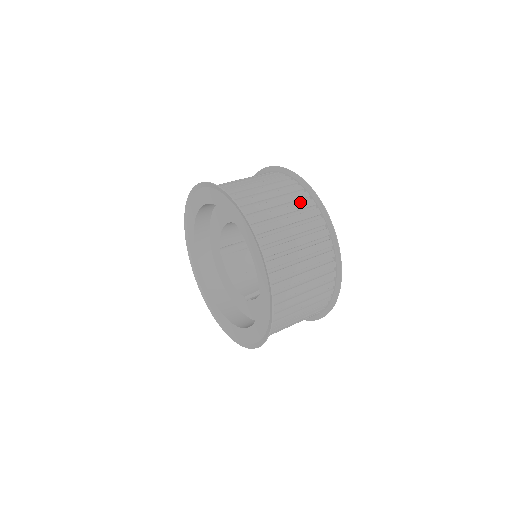
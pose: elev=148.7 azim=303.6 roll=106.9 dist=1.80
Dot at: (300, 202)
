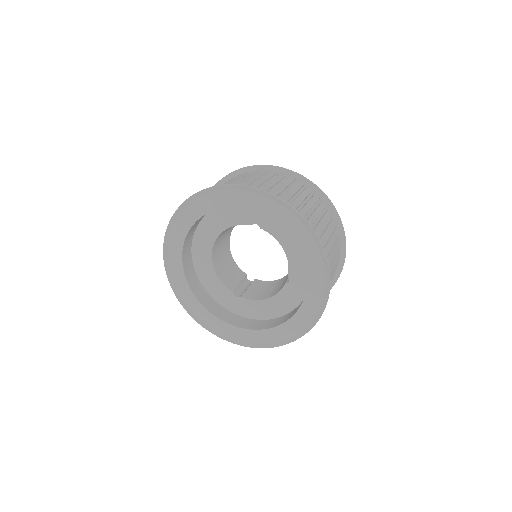
Dot at: occluded
